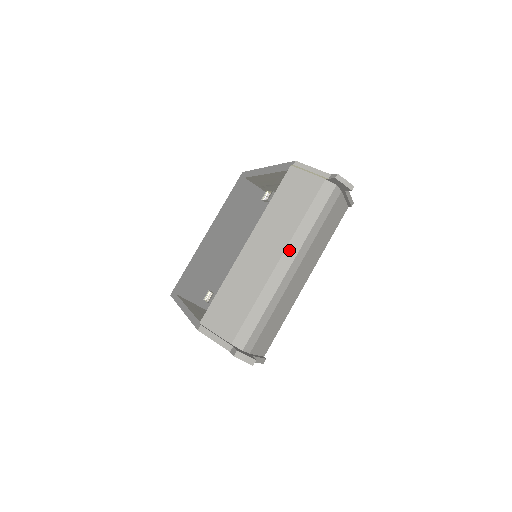
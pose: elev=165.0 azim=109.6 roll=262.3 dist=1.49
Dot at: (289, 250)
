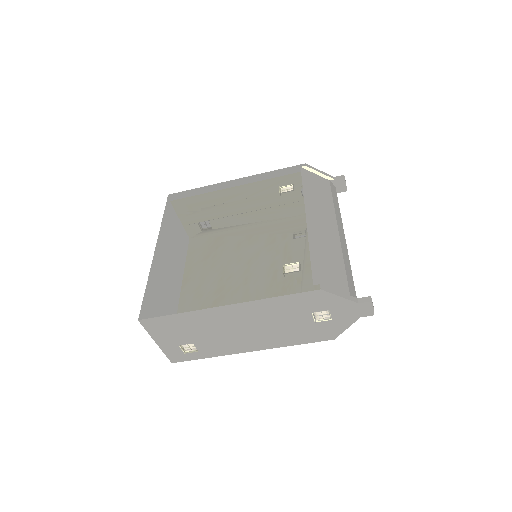
Dot at: (339, 225)
